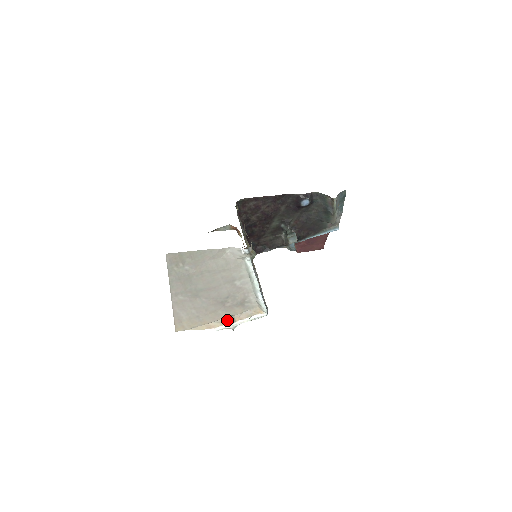
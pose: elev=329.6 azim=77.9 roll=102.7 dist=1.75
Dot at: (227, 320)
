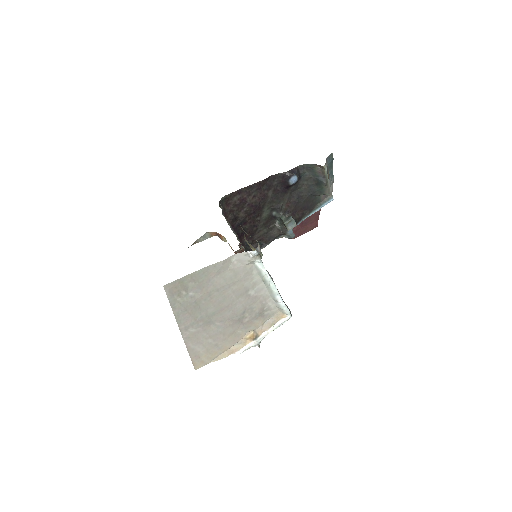
Dot at: (249, 338)
